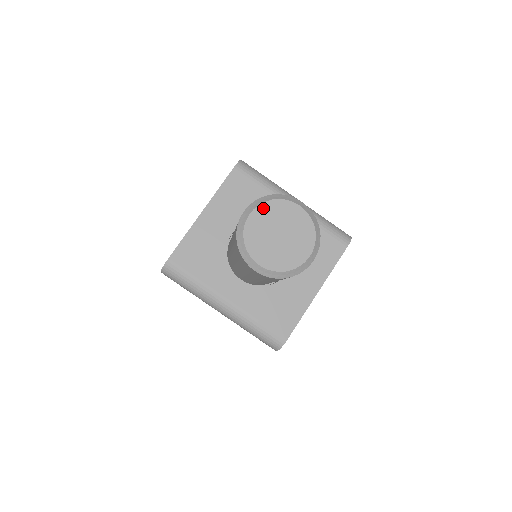
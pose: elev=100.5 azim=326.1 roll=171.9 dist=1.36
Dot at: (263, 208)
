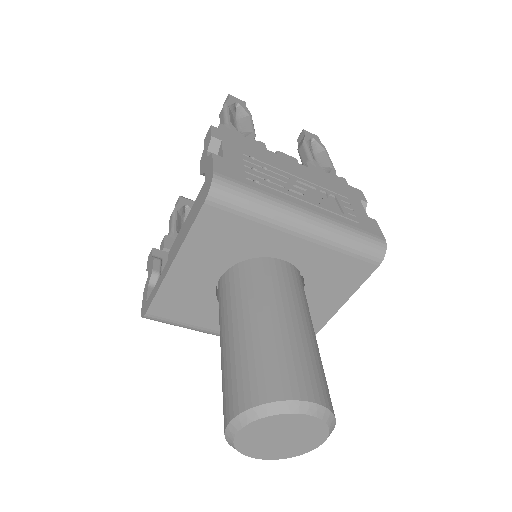
Dot at: (256, 425)
